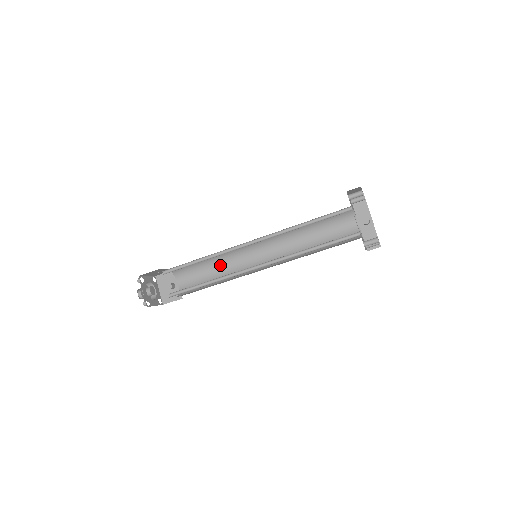
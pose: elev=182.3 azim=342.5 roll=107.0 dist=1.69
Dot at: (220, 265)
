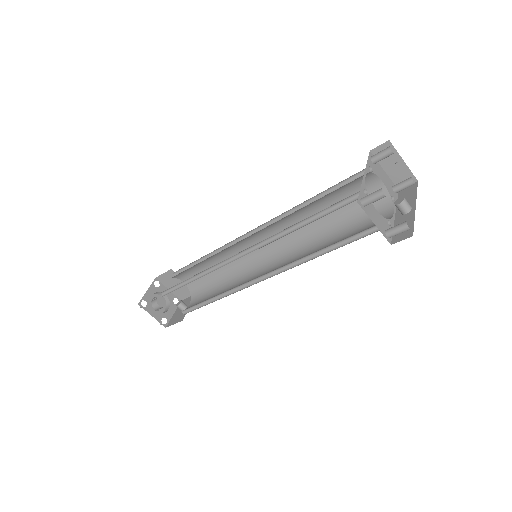
Dot at: (230, 283)
